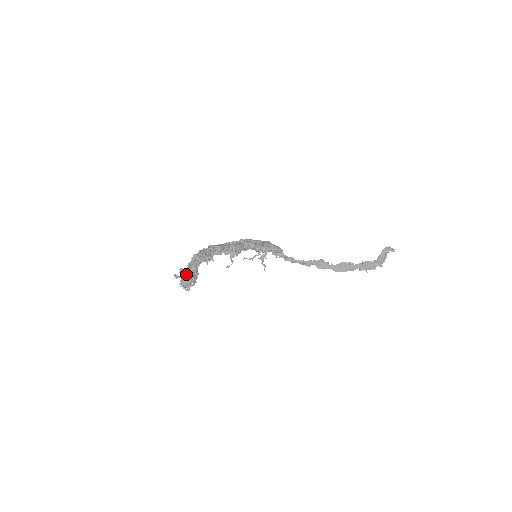
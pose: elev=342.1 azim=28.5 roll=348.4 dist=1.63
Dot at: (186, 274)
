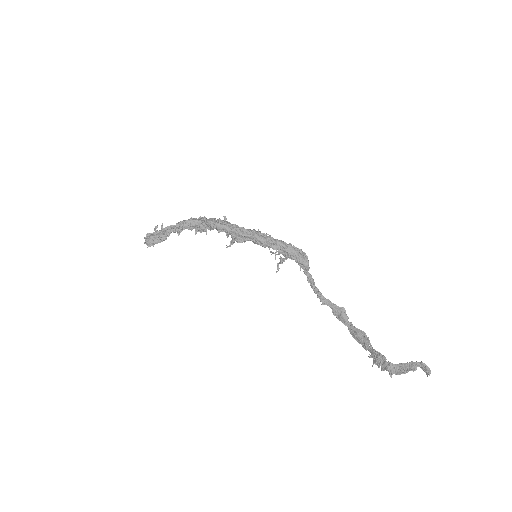
Dot at: (158, 232)
